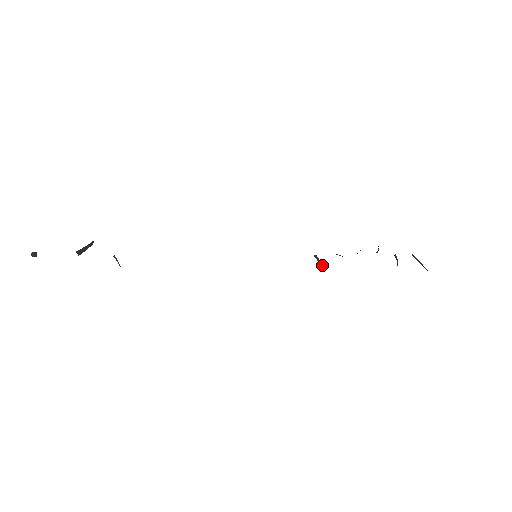
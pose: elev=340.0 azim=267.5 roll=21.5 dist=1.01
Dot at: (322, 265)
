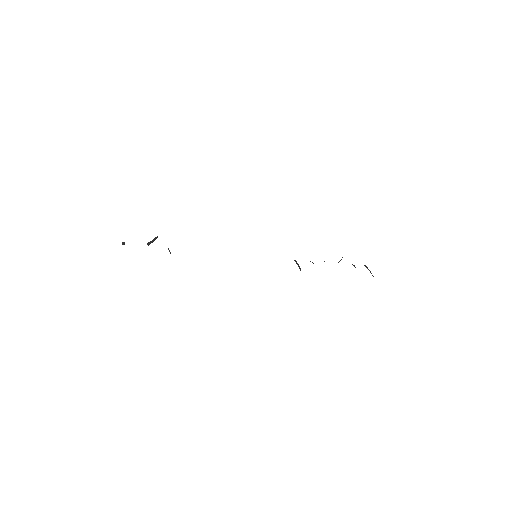
Dot at: (299, 266)
